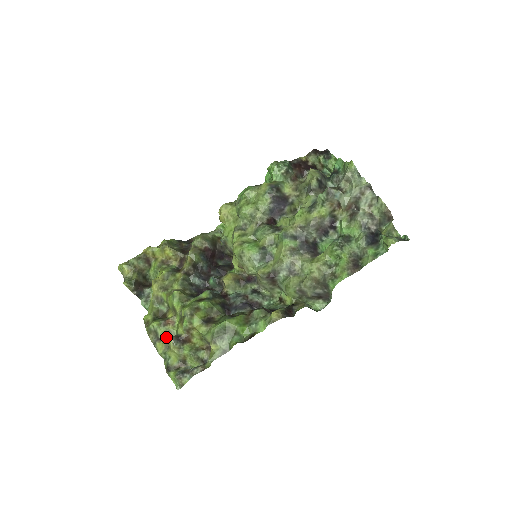
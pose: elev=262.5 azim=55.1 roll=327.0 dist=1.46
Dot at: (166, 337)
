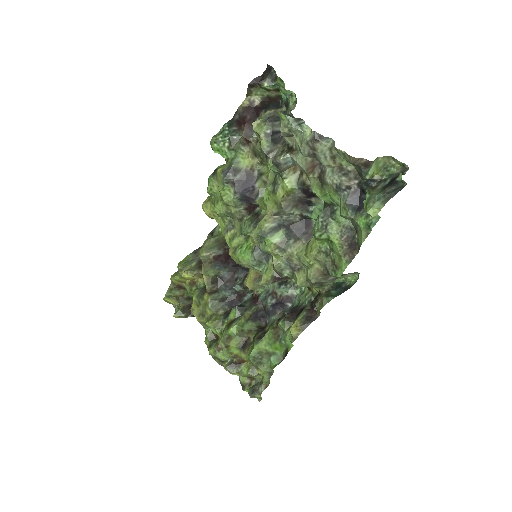
Dot at: (227, 358)
